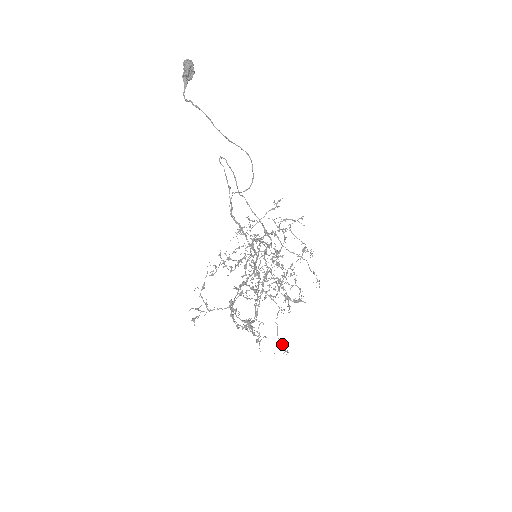
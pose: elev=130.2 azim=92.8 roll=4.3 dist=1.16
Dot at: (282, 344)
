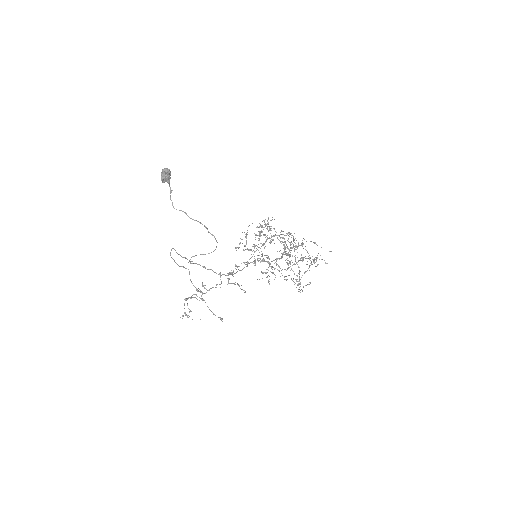
Dot at: occluded
